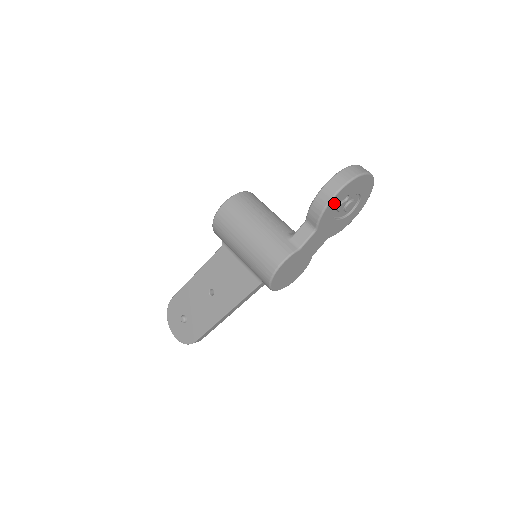
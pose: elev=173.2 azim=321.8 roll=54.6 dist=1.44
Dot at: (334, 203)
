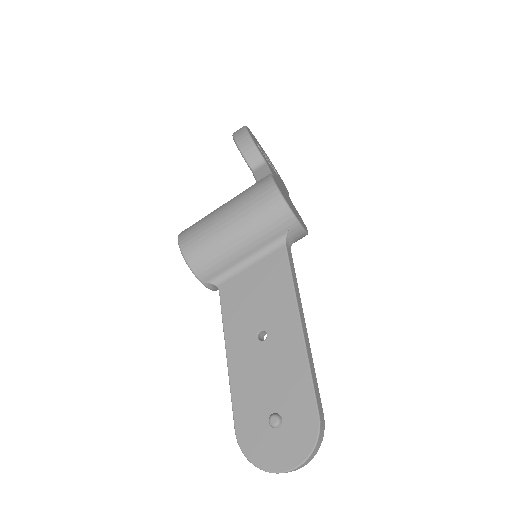
Dot at: occluded
